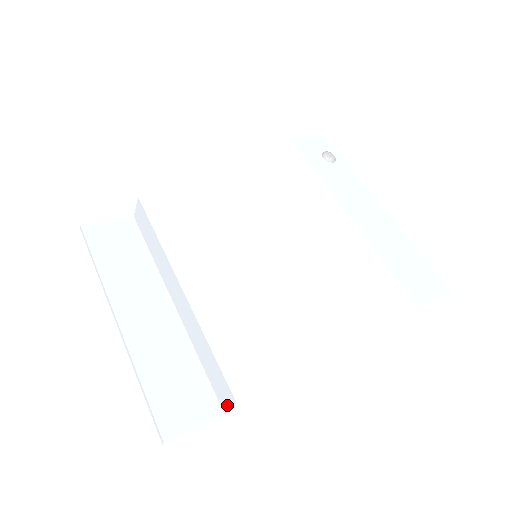
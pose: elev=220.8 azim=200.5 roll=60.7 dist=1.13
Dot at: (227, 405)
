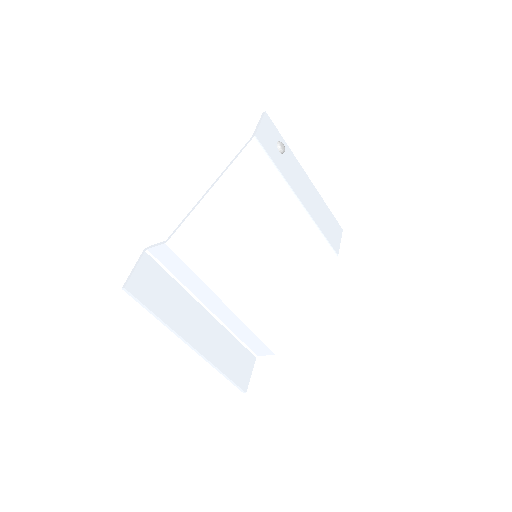
Dot at: (263, 354)
